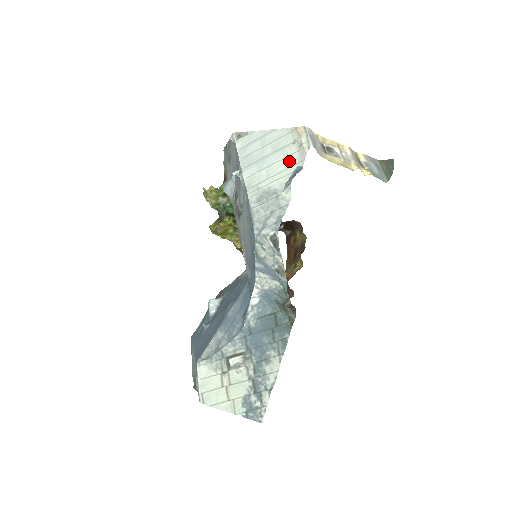
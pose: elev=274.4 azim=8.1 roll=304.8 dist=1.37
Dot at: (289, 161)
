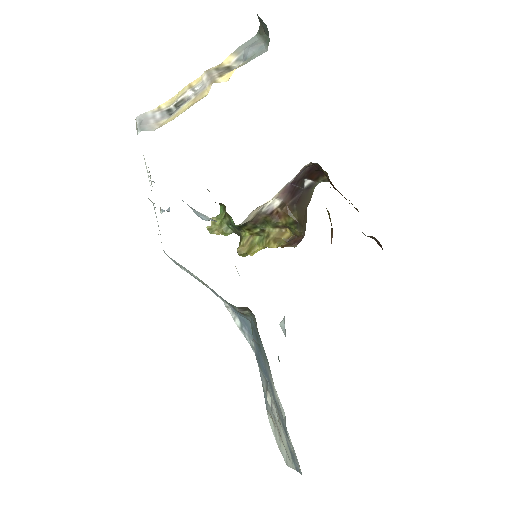
Dot at: (146, 166)
